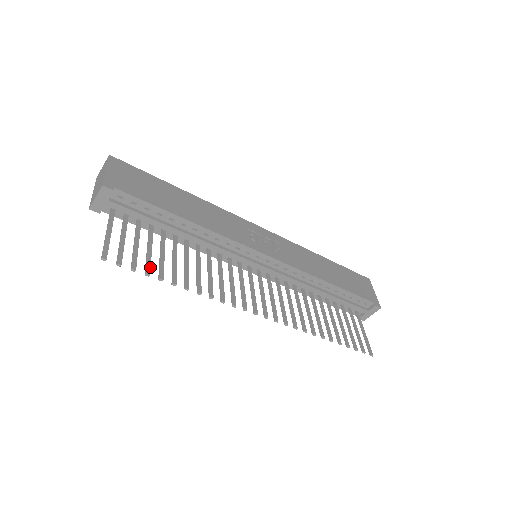
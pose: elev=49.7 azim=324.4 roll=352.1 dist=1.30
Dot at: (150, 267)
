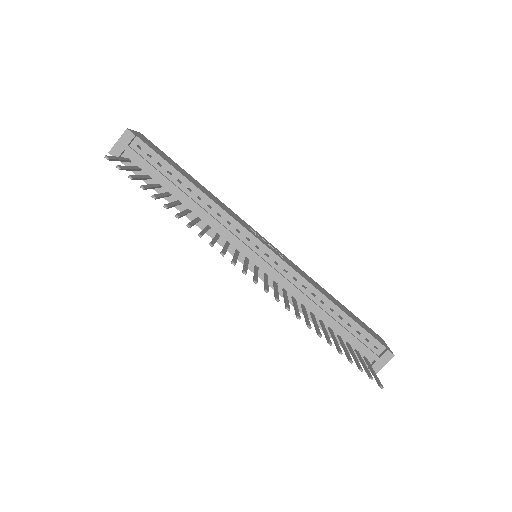
Dot at: (147, 187)
